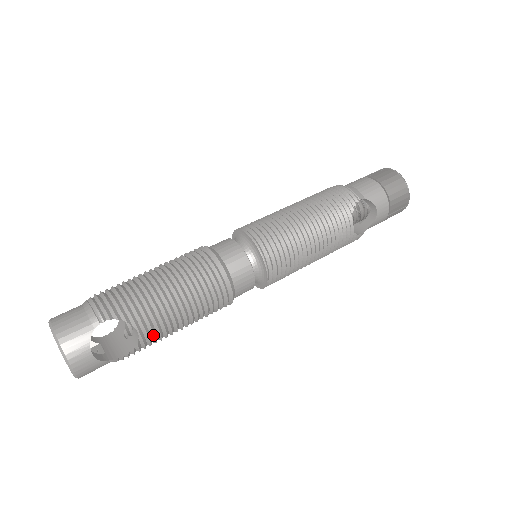
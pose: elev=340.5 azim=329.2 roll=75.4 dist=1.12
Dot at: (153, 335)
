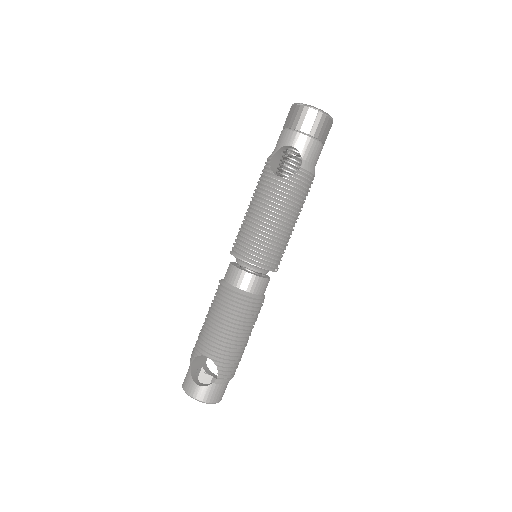
Dot at: (218, 353)
